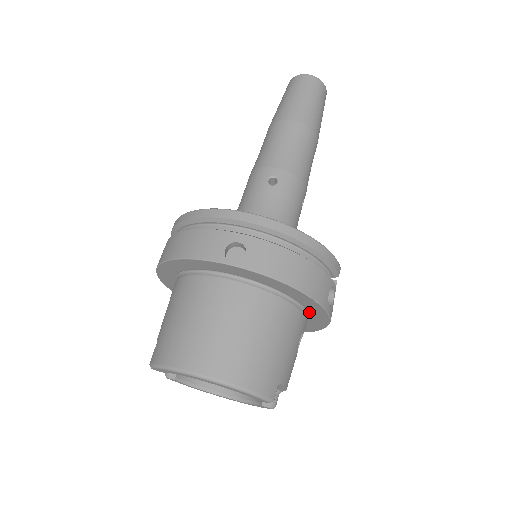
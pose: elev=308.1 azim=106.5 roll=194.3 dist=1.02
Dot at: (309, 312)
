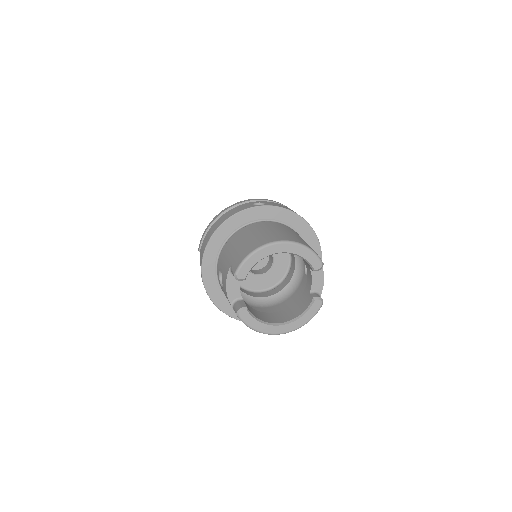
Dot at: occluded
